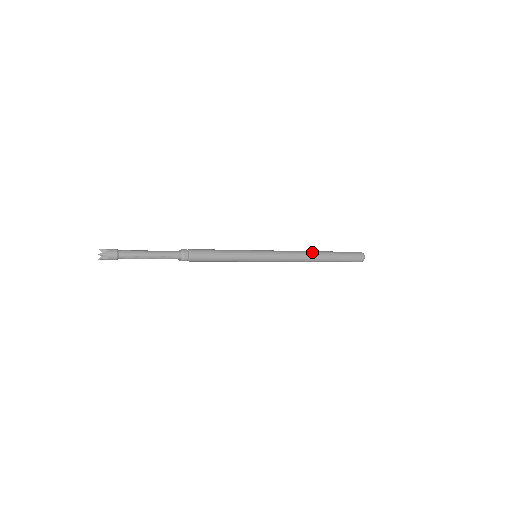
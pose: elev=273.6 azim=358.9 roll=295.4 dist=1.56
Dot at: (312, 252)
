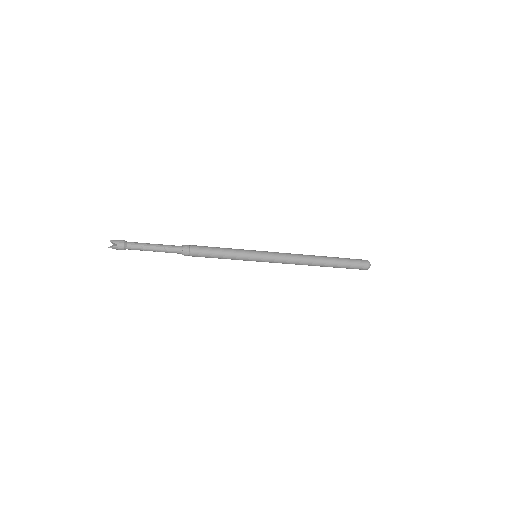
Dot at: (312, 255)
